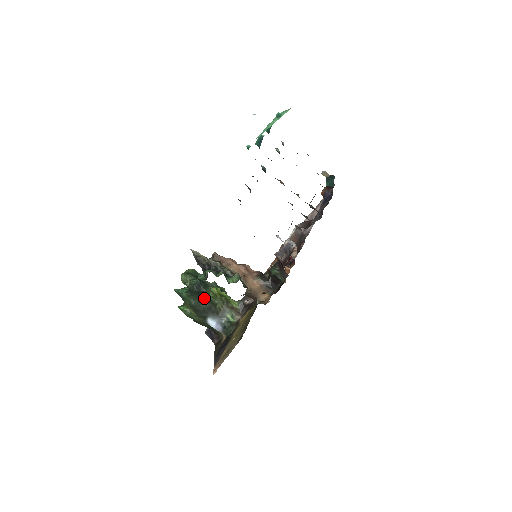
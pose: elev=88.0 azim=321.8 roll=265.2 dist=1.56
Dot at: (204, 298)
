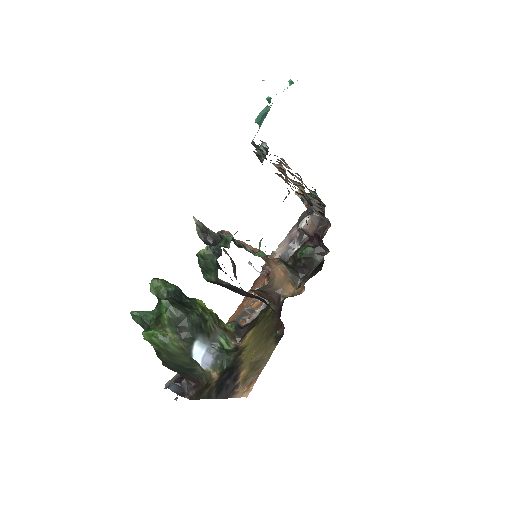
Dot at: (192, 309)
